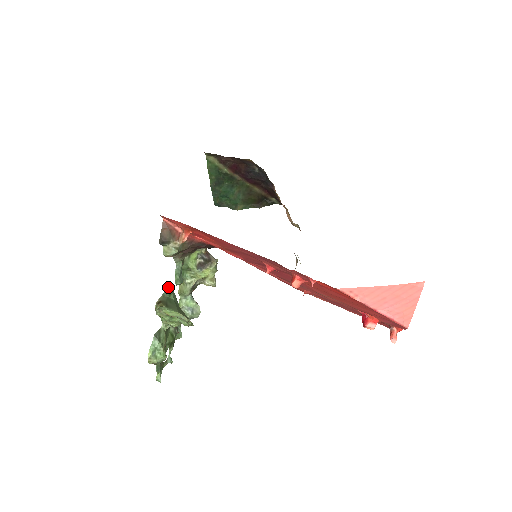
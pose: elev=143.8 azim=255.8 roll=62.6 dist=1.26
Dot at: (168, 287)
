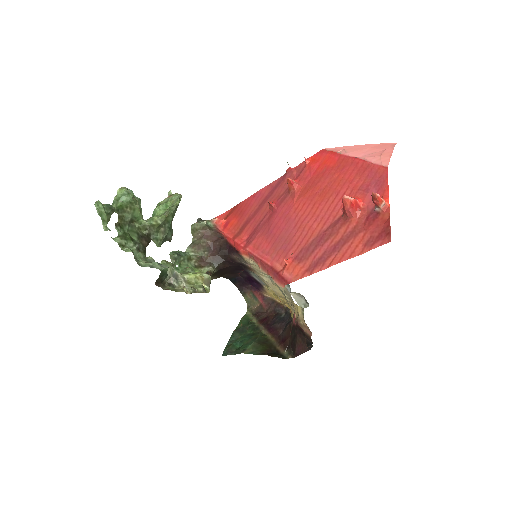
Dot at: occluded
